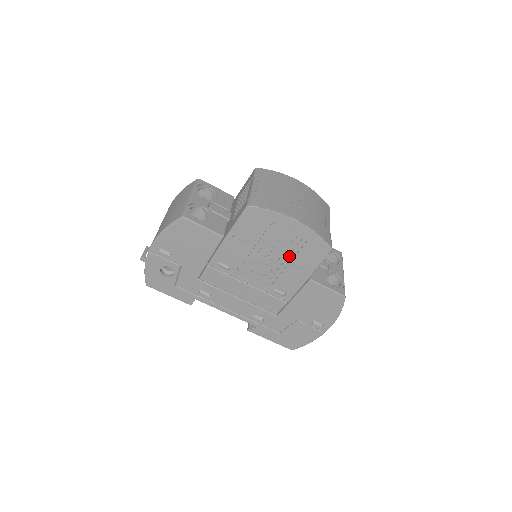
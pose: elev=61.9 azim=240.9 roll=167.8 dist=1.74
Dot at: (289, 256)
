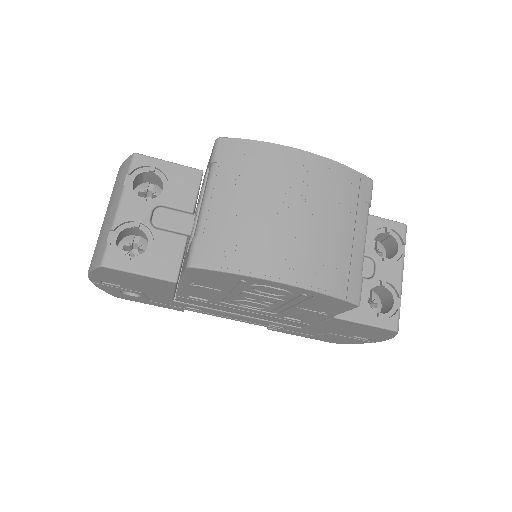
Dot at: (289, 302)
